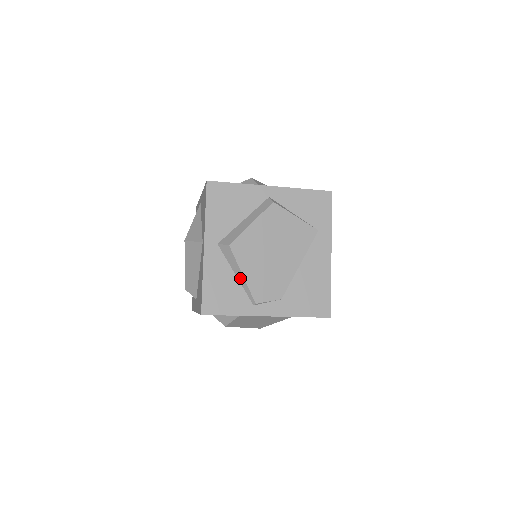
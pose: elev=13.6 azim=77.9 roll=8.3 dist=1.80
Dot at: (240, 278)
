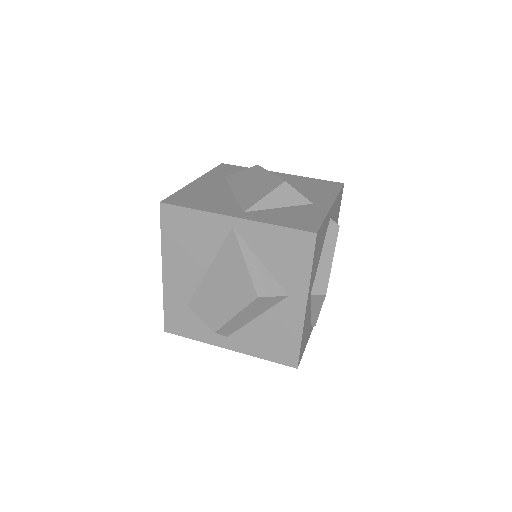
Dot at: (315, 314)
